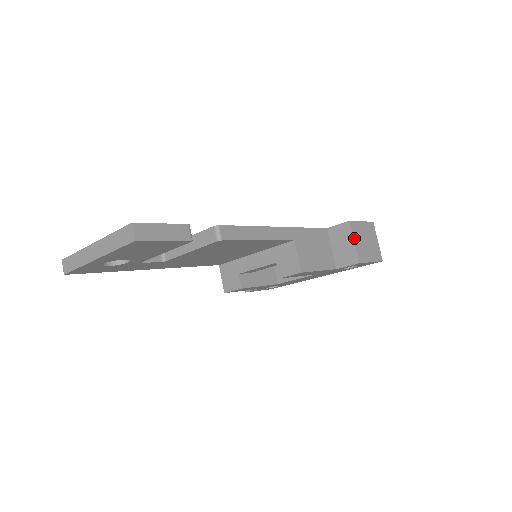
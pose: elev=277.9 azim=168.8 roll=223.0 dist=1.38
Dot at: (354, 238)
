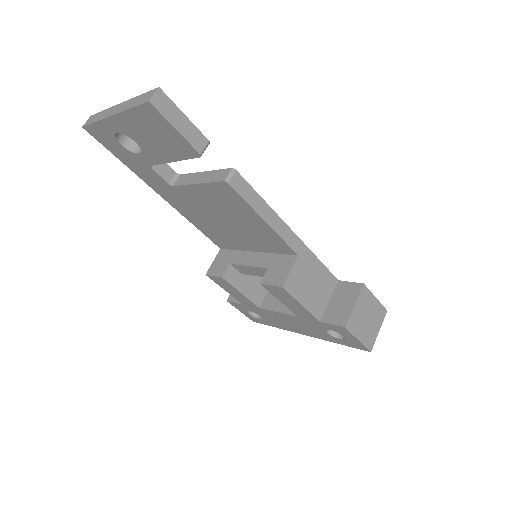
Dot at: (357, 302)
